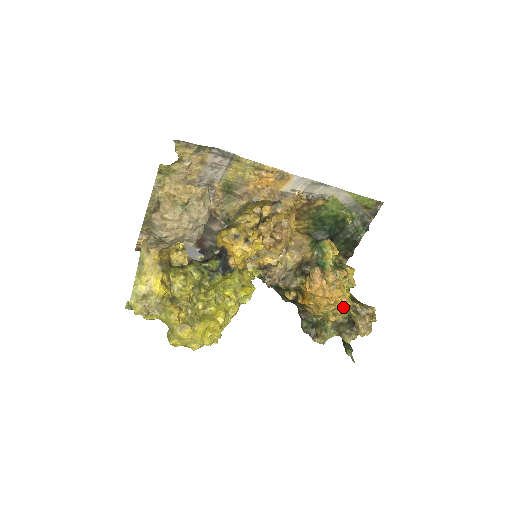
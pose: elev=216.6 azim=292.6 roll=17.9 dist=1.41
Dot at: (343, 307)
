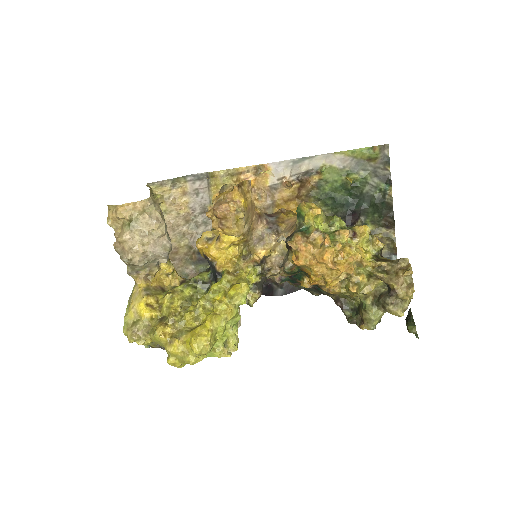
Dot at: (365, 272)
